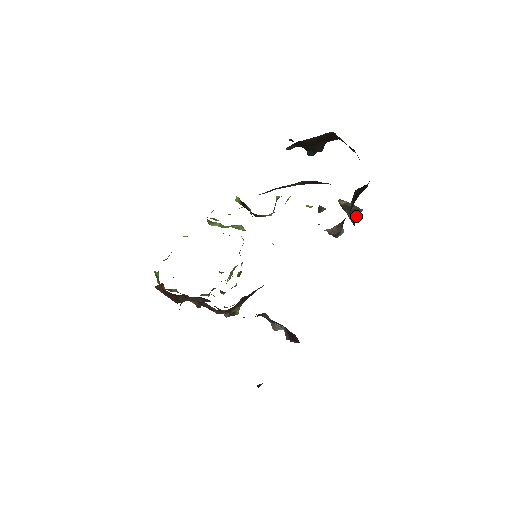
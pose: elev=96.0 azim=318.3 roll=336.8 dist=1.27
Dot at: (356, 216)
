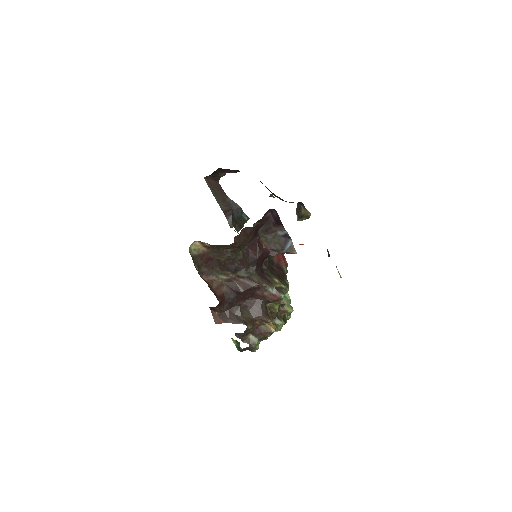
Dot at: (299, 203)
